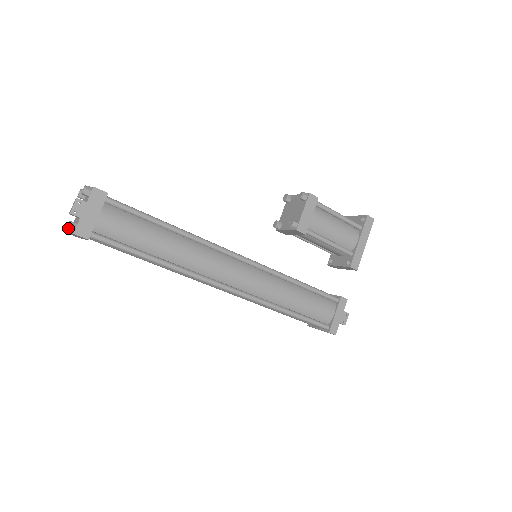
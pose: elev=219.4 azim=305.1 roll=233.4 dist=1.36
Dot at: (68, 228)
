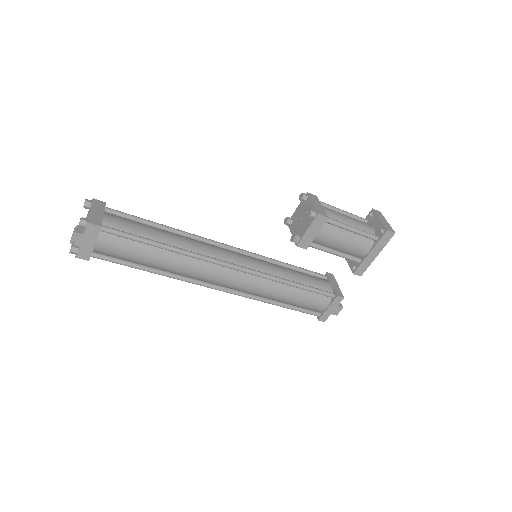
Dot at: (71, 252)
